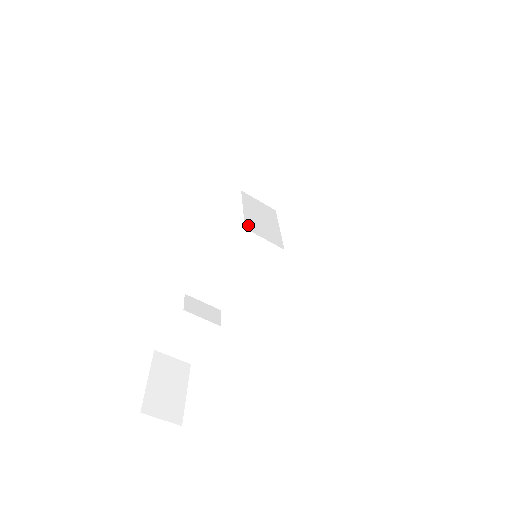
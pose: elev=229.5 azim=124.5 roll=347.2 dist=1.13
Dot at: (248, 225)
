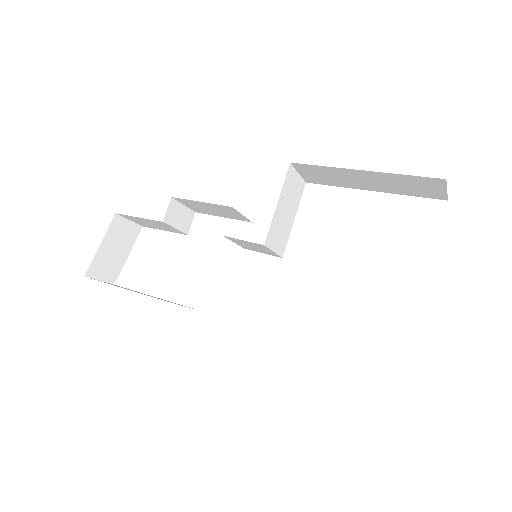
Dot at: (269, 236)
